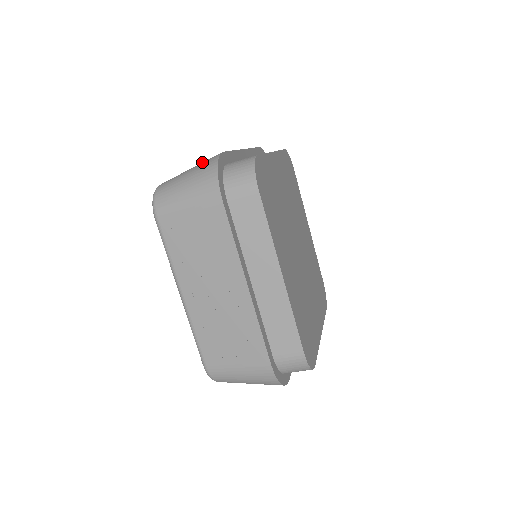
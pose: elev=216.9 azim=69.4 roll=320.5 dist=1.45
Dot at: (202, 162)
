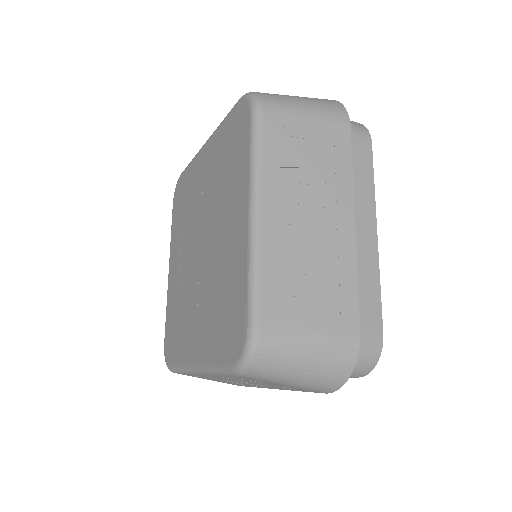
Dot at: occluded
